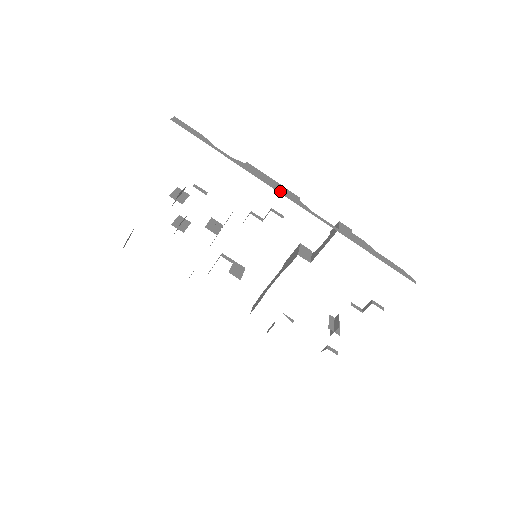
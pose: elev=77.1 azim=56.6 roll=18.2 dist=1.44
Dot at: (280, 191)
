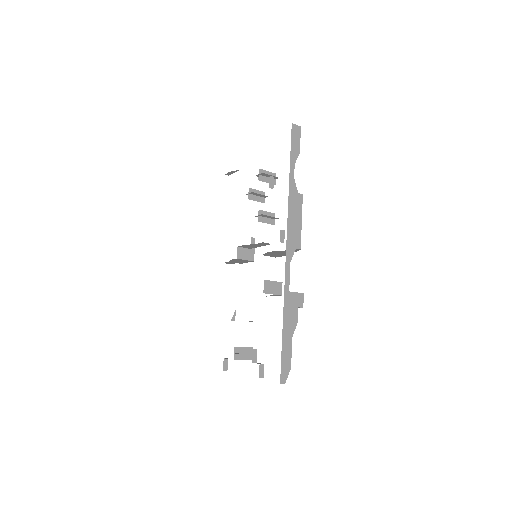
Dot at: (290, 228)
